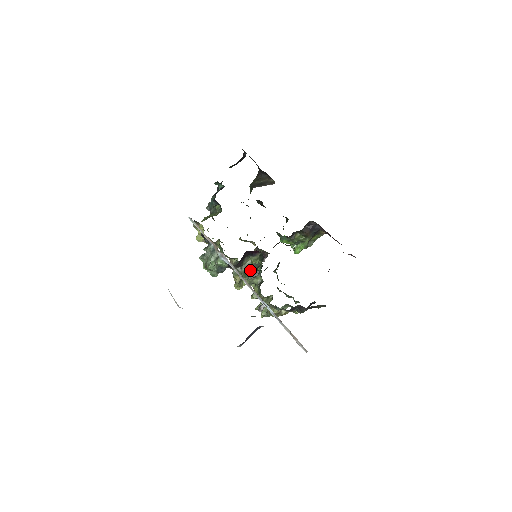
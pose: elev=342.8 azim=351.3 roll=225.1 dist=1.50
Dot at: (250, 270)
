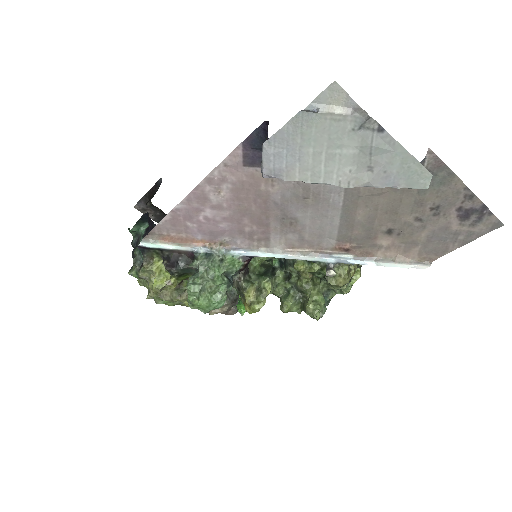
Dot at: (262, 273)
